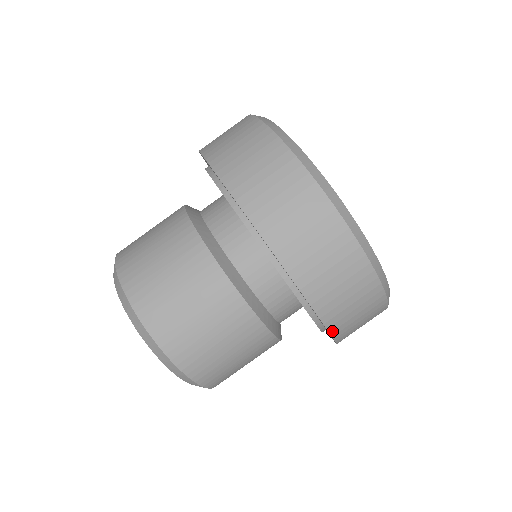
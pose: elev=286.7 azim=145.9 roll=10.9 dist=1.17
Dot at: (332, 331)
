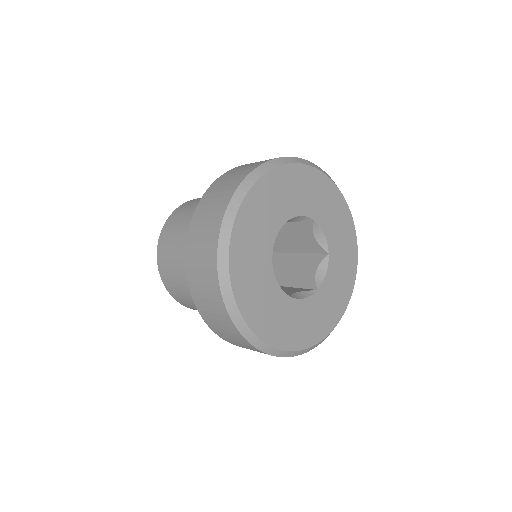
Dot at: (239, 346)
